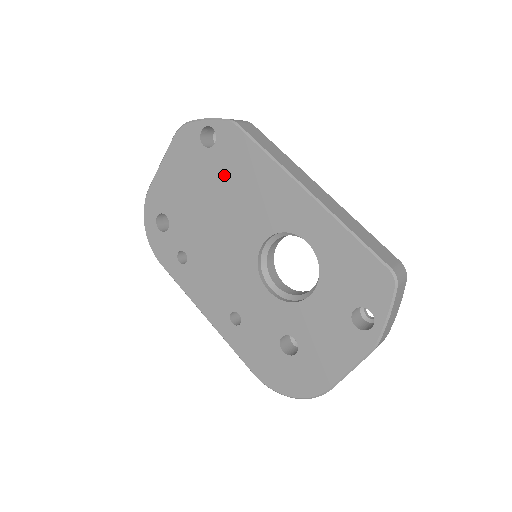
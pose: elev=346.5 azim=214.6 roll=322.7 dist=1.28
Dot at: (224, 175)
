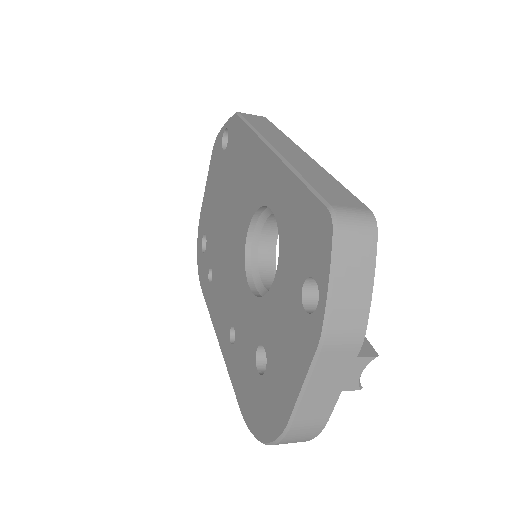
Dot at: (231, 170)
